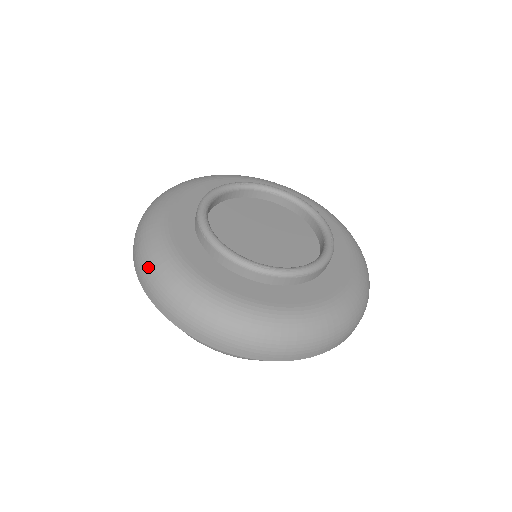
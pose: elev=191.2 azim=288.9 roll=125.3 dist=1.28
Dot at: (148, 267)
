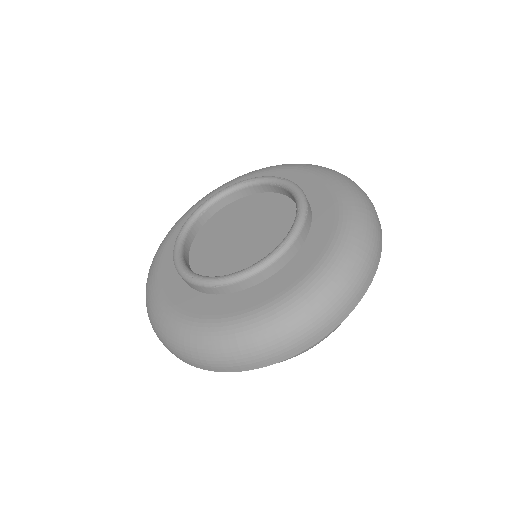
Dot at: occluded
